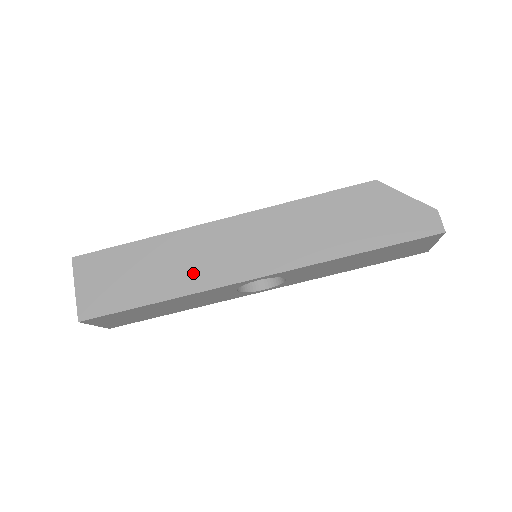
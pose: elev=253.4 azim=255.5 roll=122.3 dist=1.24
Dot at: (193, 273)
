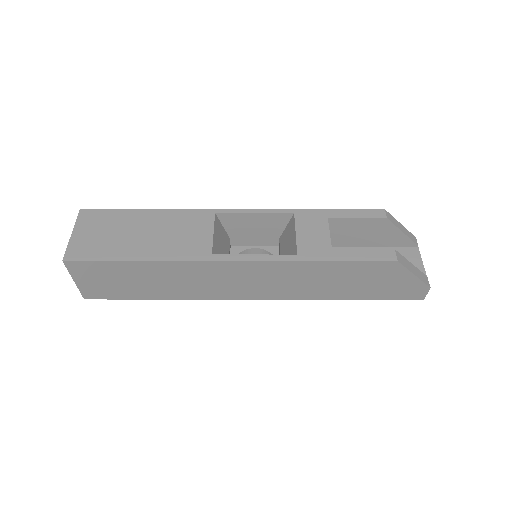
Dot at: (196, 289)
